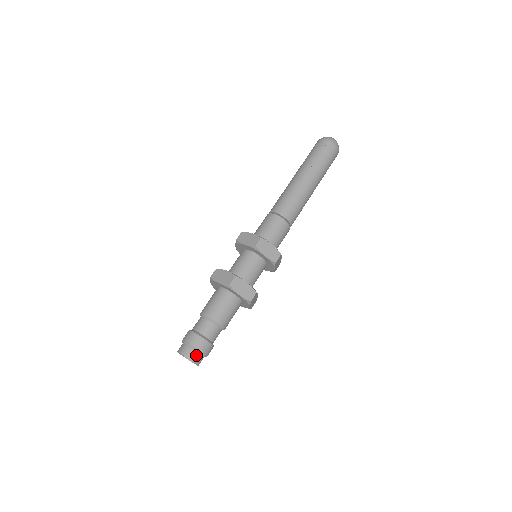
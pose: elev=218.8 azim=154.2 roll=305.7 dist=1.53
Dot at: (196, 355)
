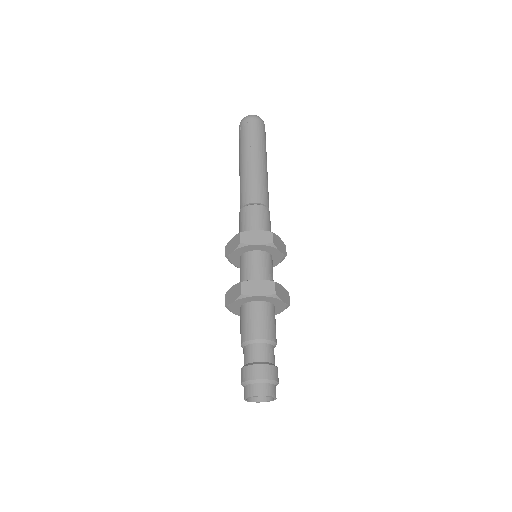
Dot at: (262, 387)
